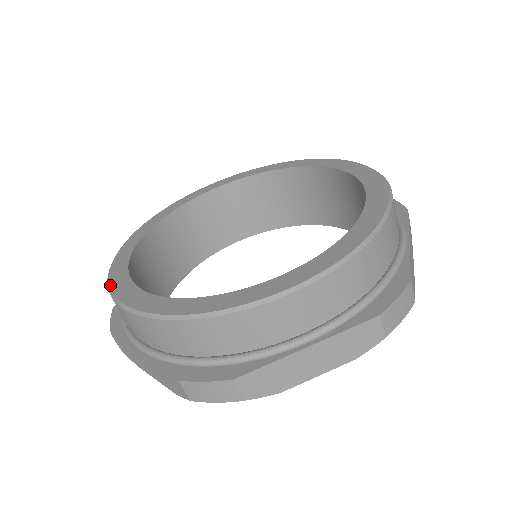
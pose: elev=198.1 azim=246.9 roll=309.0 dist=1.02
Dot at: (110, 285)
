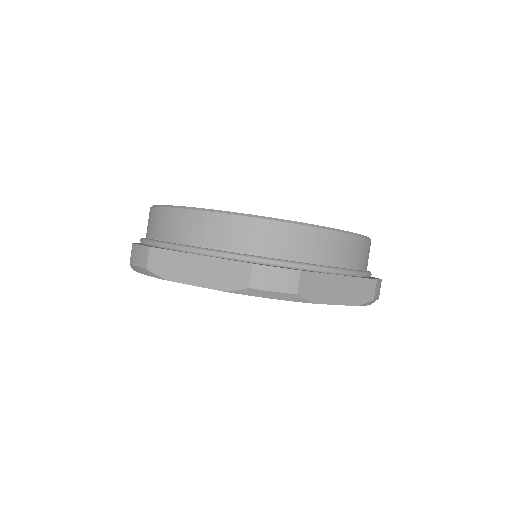
Dot at: occluded
